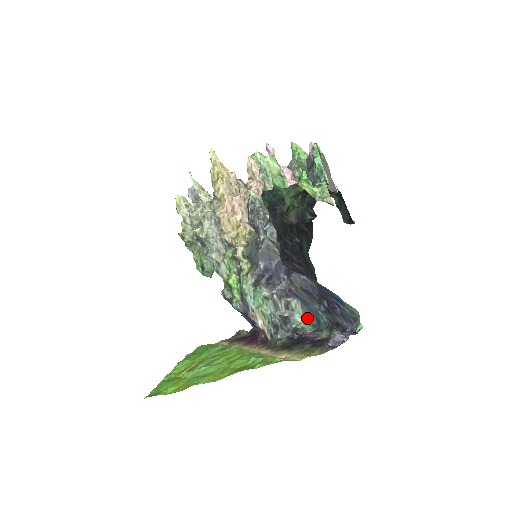
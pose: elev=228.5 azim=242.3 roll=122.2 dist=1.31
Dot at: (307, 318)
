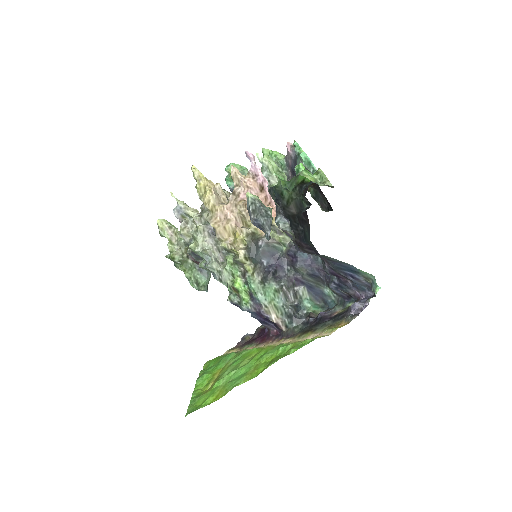
Dot at: (314, 302)
